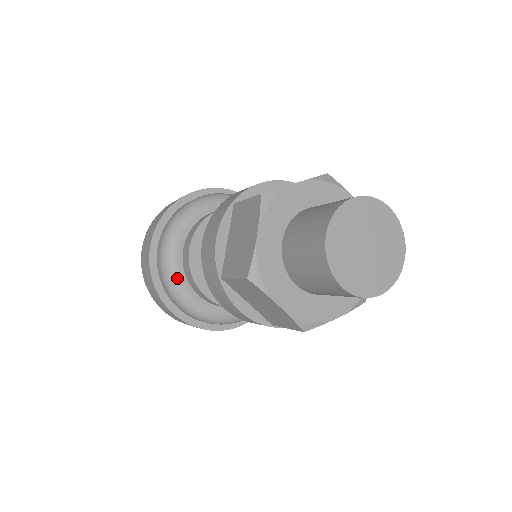
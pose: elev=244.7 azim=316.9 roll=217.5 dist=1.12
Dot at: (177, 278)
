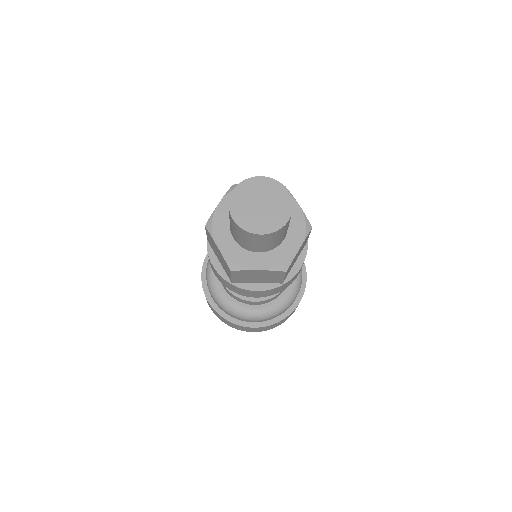
Dot at: (233, 306)
